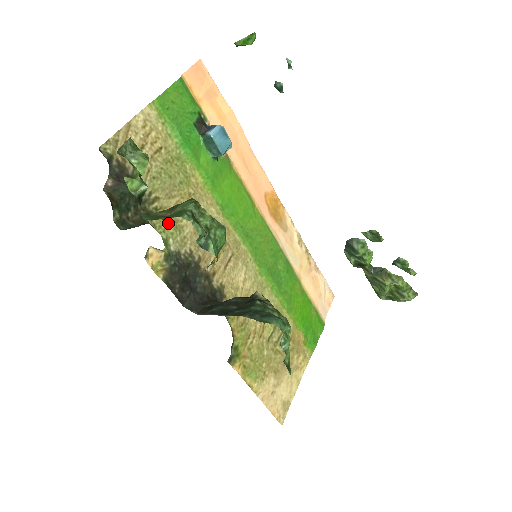
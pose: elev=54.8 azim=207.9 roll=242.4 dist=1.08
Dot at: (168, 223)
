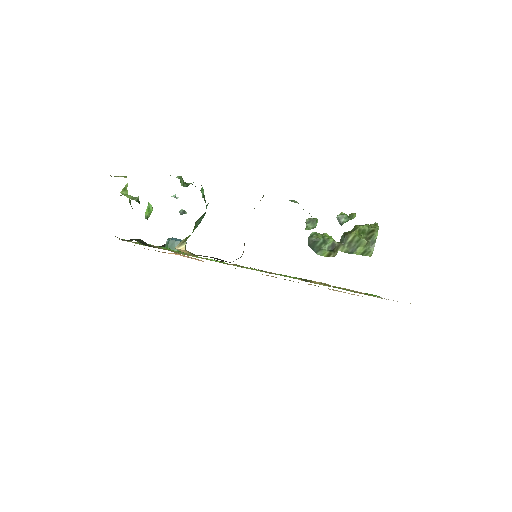
Dot at: occluded
